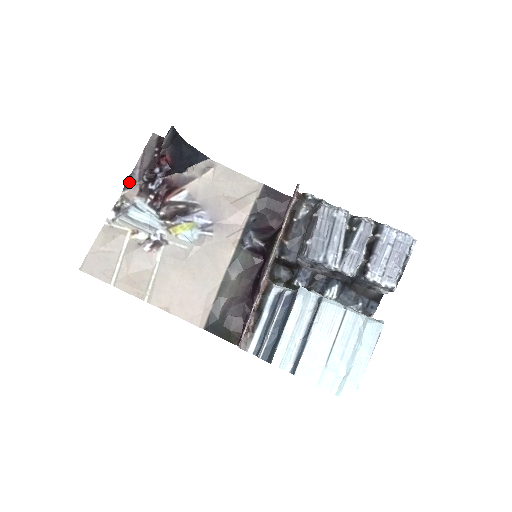
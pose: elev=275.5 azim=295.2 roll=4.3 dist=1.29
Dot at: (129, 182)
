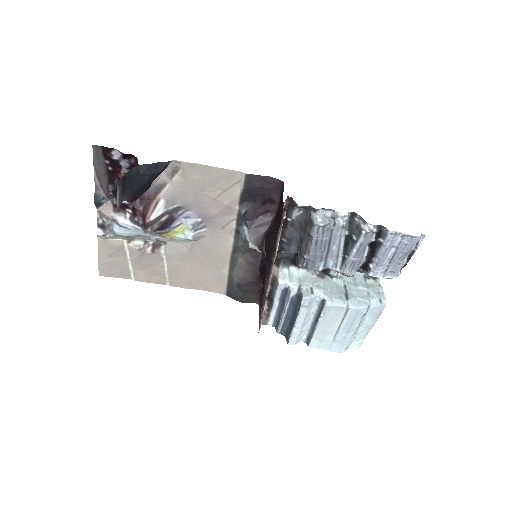
Dot at: (98, 202)
